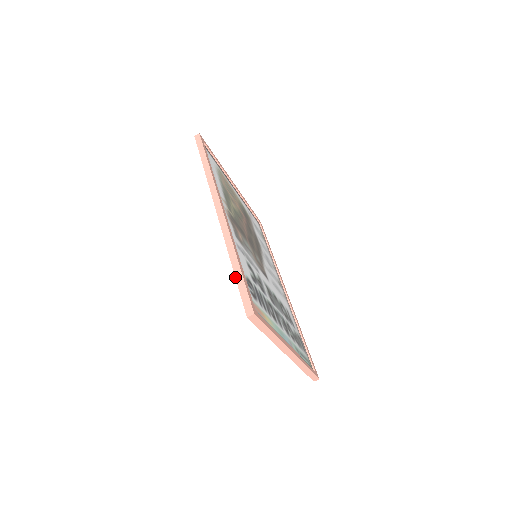
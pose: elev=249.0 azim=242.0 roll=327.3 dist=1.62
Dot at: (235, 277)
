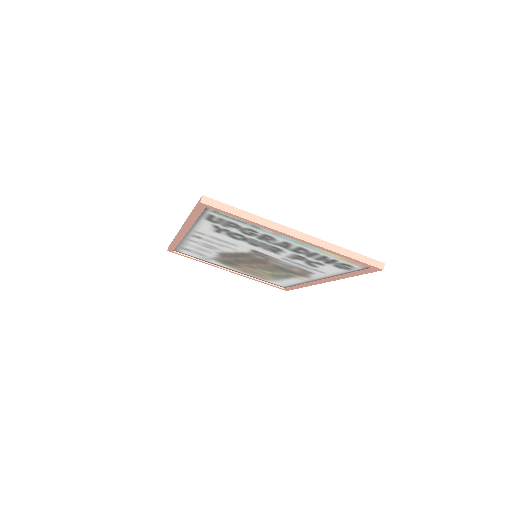
Dot at: (192, 214)
